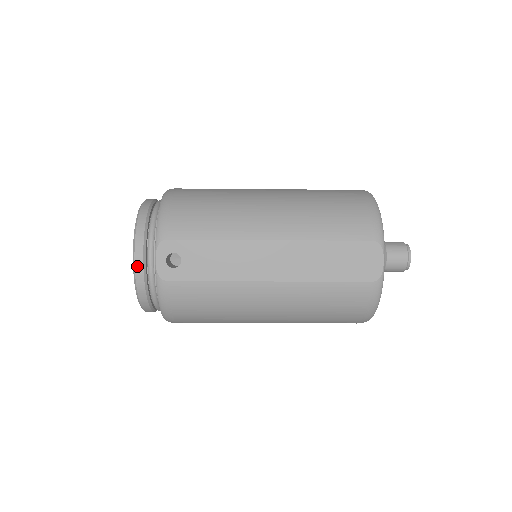
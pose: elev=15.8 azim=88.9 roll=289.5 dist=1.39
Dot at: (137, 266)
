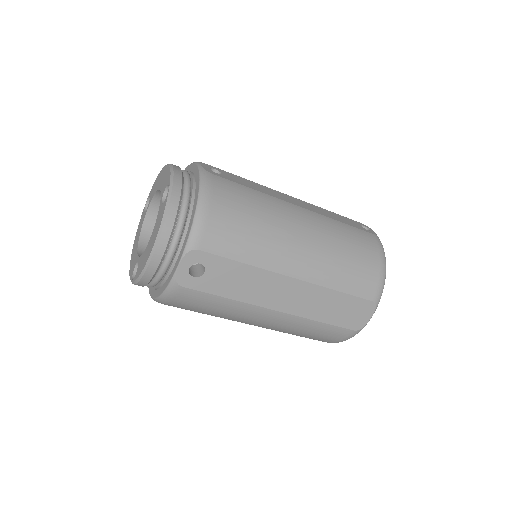
Dot at: (154, 260)
